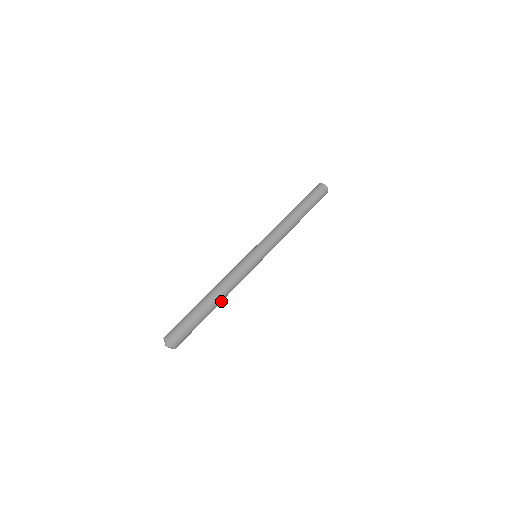
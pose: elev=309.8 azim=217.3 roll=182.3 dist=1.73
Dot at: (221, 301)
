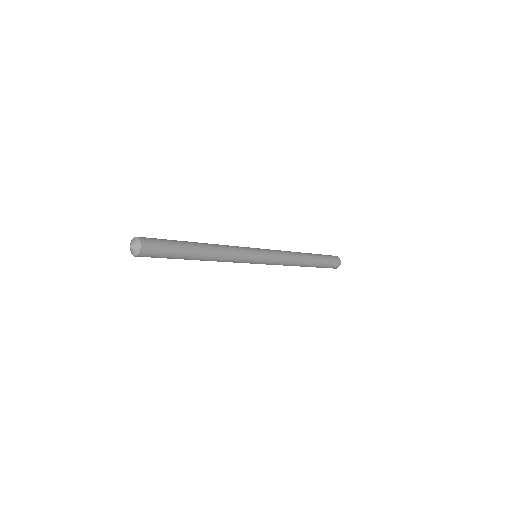
Dot at: (207, 247)
